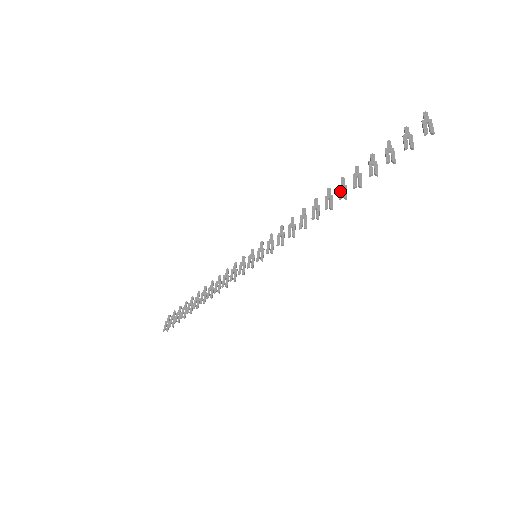
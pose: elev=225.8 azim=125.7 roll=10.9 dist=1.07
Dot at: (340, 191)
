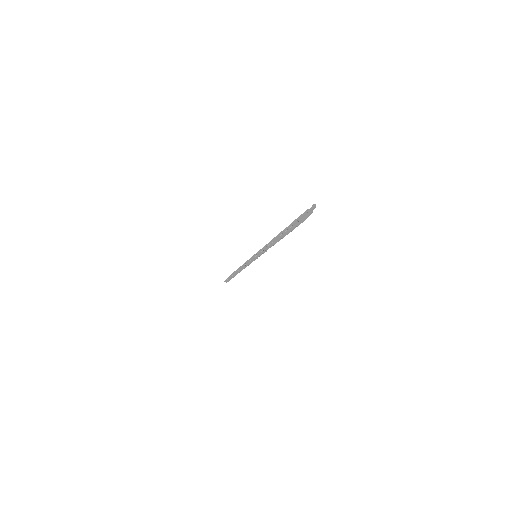
Dot at: occluded
